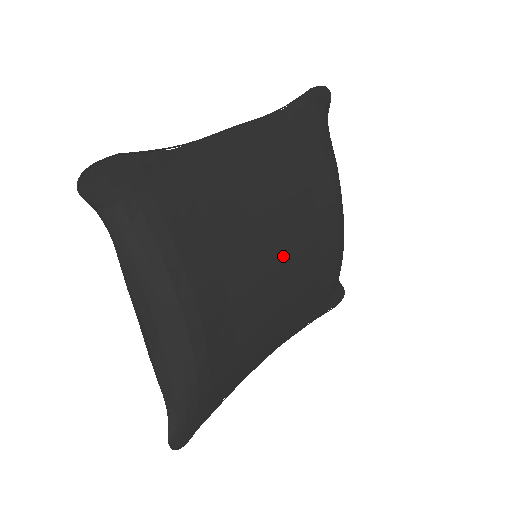
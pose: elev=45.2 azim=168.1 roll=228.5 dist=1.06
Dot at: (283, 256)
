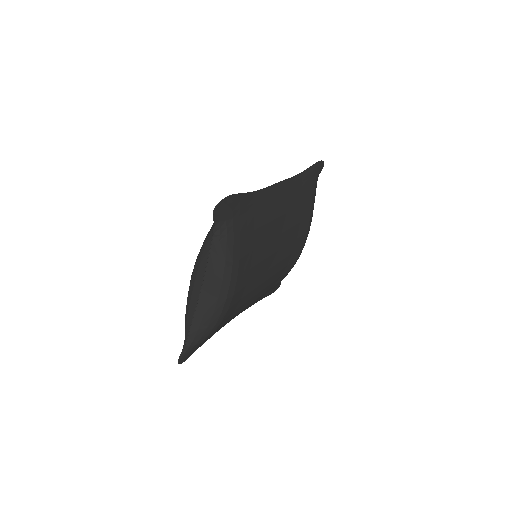
Dot at: (275, 262)
